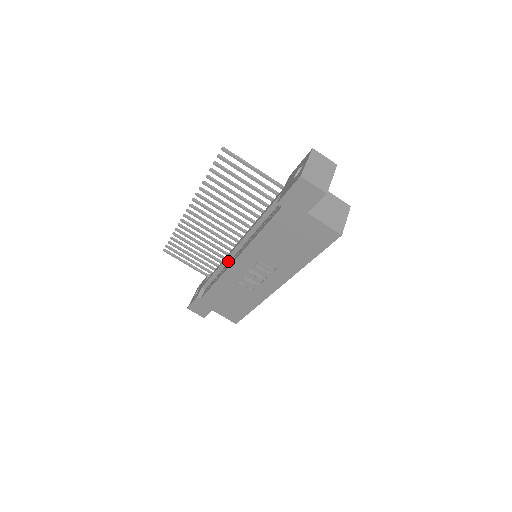
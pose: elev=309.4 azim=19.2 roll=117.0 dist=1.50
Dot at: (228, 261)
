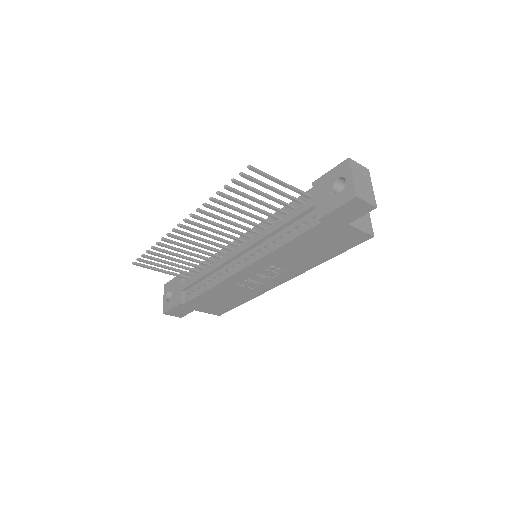
Dot at: (224, 266)
